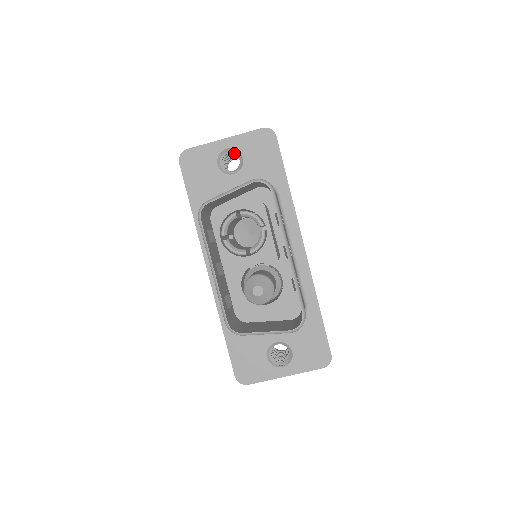
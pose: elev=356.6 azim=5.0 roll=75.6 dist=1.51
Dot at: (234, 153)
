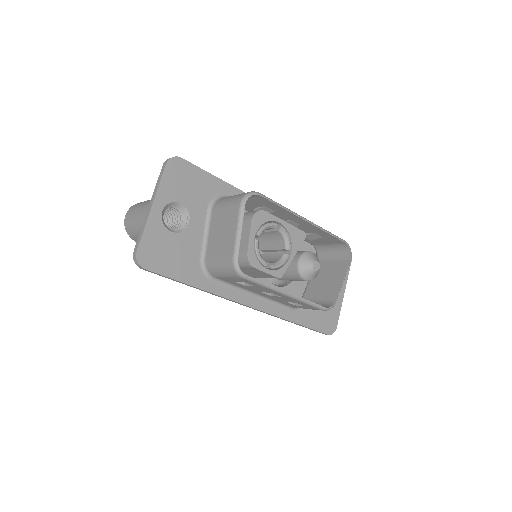
Dot at: occluded
